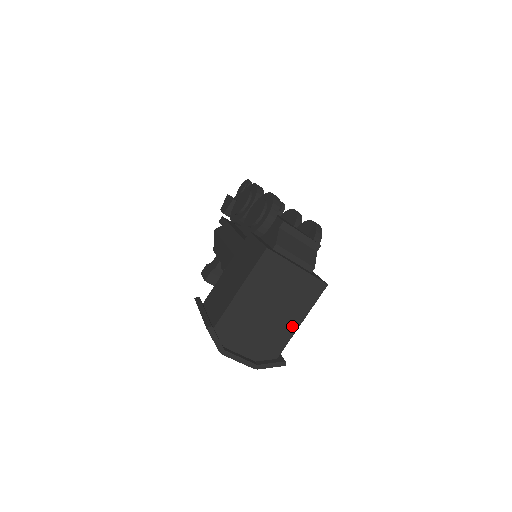
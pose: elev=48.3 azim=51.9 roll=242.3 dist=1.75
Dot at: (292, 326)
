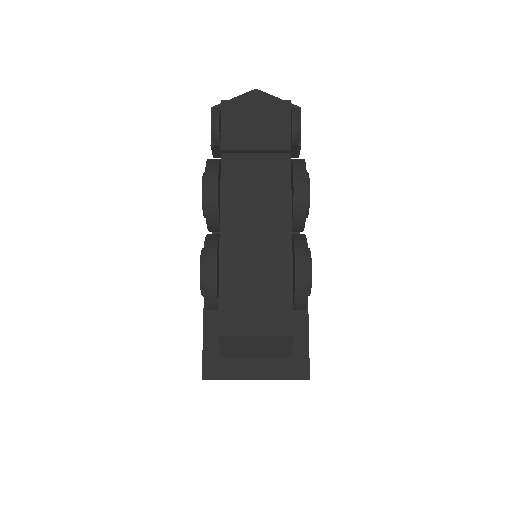
Dot at: occluded
